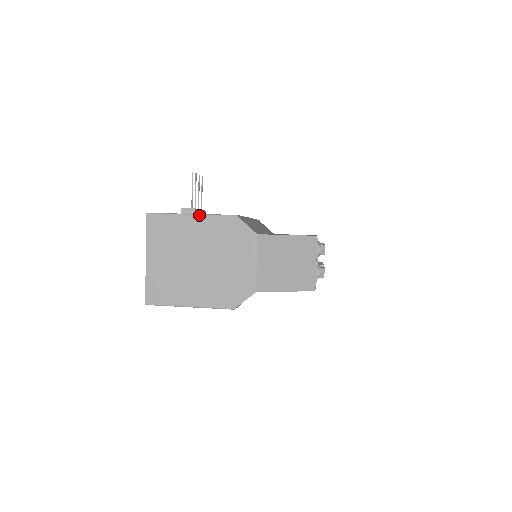
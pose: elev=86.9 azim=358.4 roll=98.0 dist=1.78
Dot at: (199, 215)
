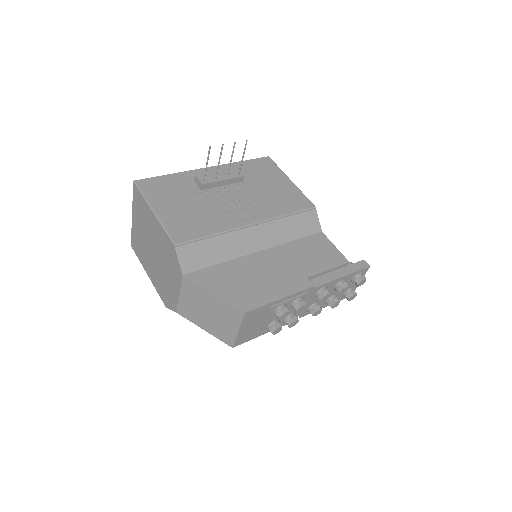
Dot at: (156, 218)
